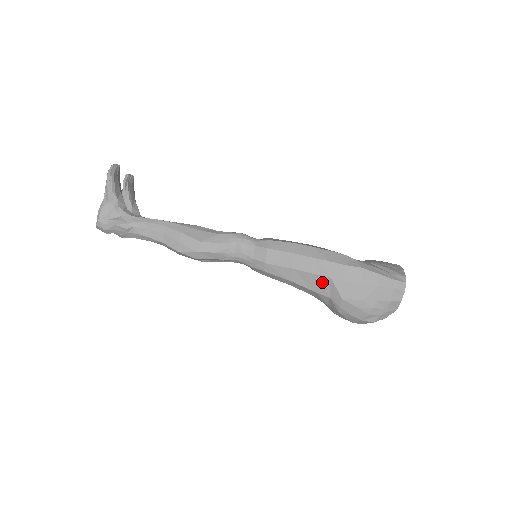
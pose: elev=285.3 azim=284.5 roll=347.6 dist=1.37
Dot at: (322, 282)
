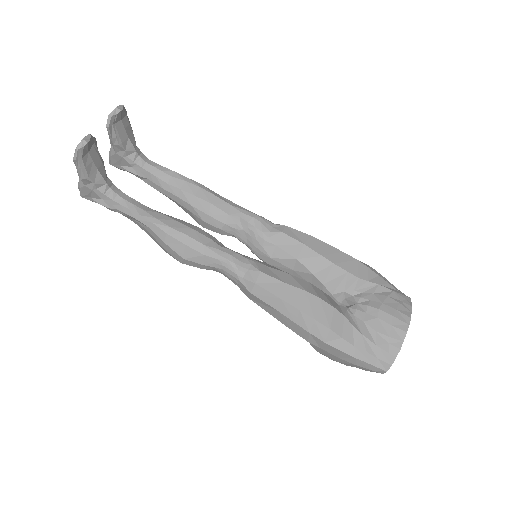
Dot at: occluded
